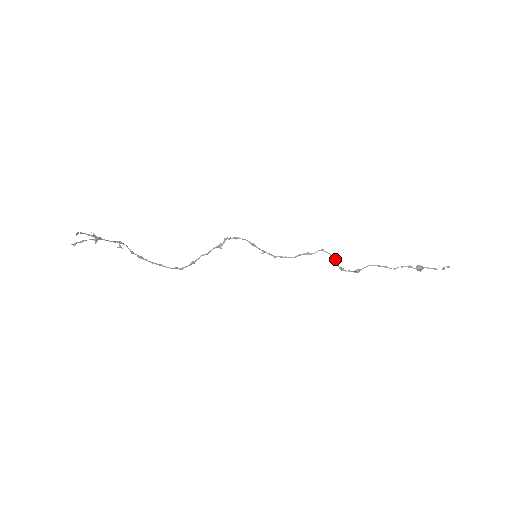
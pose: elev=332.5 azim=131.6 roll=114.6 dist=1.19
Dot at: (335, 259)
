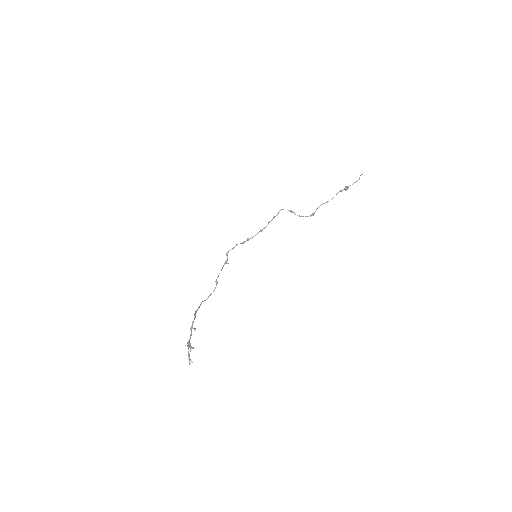
Dot at: (294, 213)
